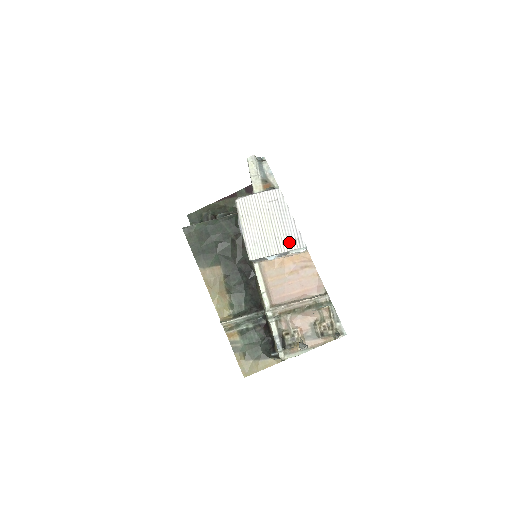
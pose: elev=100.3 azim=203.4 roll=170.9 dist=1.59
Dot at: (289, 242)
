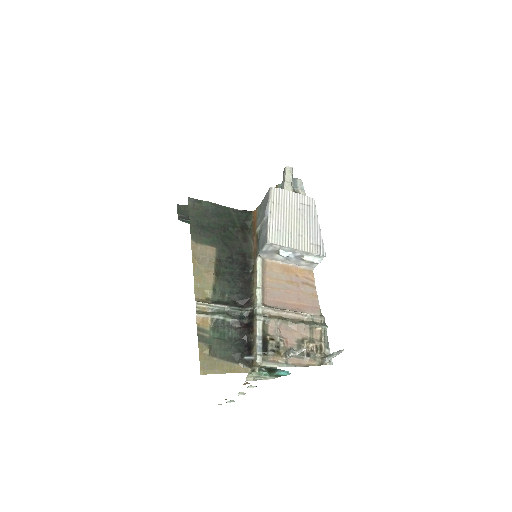
Dot at: (311, 244)
